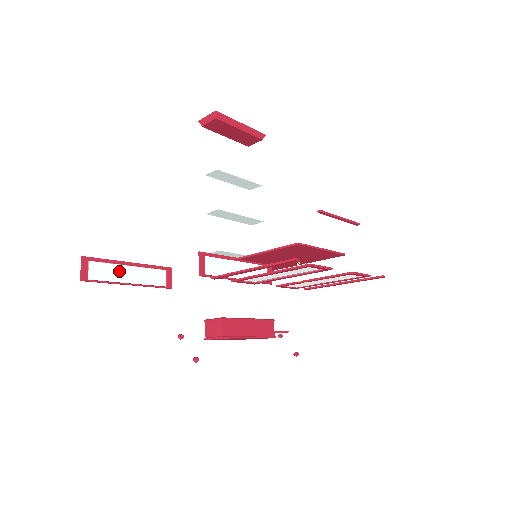
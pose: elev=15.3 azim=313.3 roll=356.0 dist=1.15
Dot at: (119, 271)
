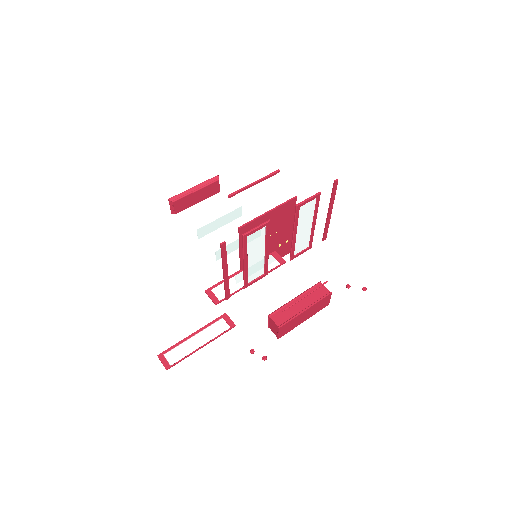
Dot at: (188, 345)
